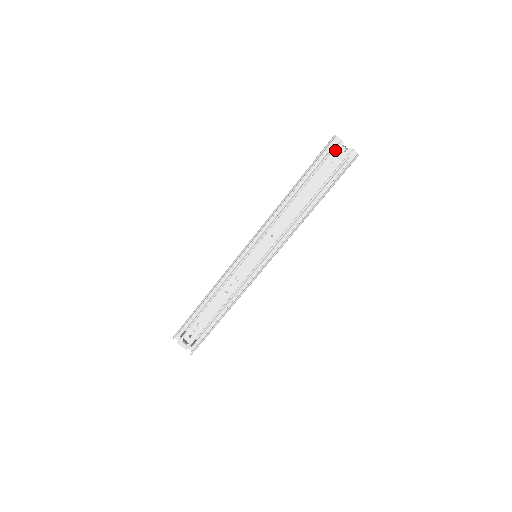
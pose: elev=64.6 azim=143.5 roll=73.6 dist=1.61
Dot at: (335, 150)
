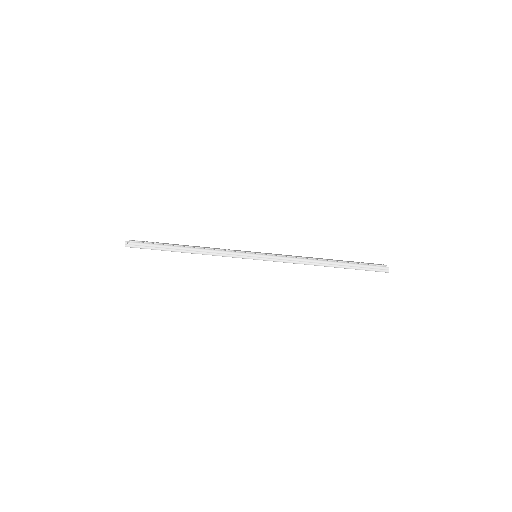
Dot at: occluded
